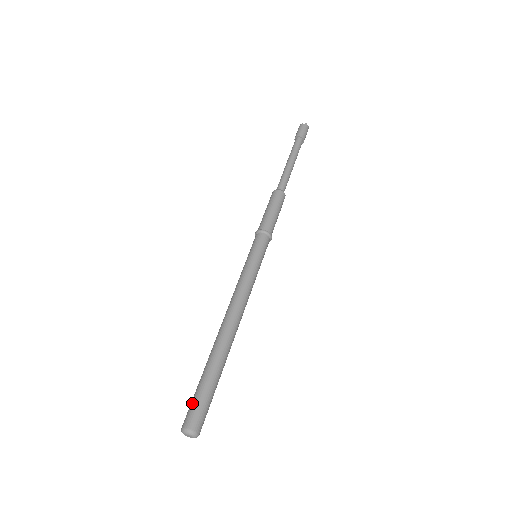
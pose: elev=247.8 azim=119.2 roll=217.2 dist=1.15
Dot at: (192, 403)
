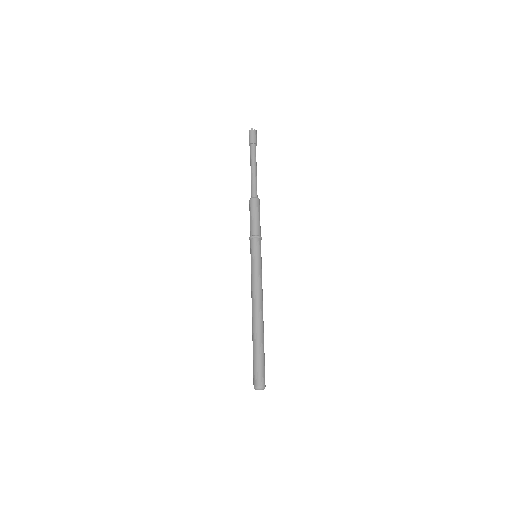
Dot at: (253, 371)
